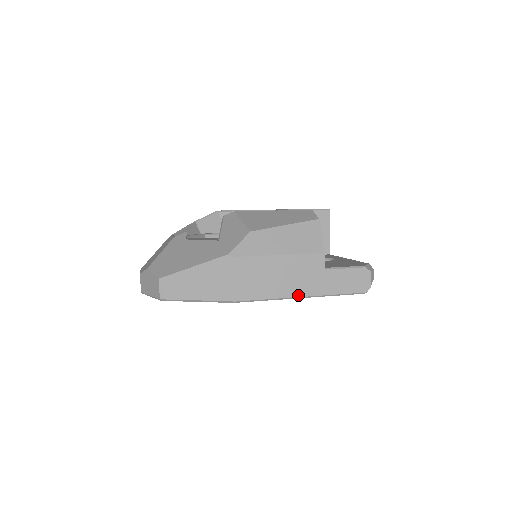
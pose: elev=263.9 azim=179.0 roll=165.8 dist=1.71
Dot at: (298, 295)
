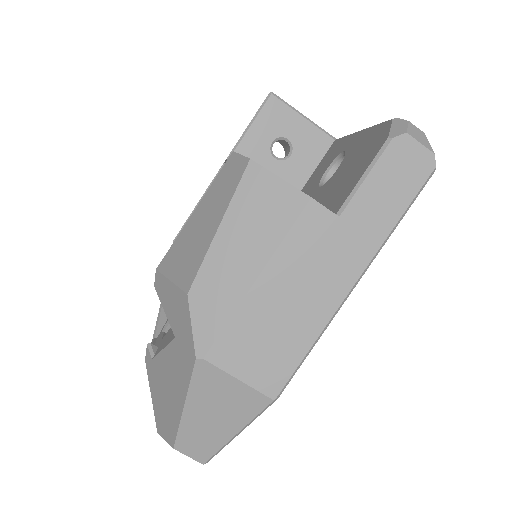
Dot at: (345, 291)
